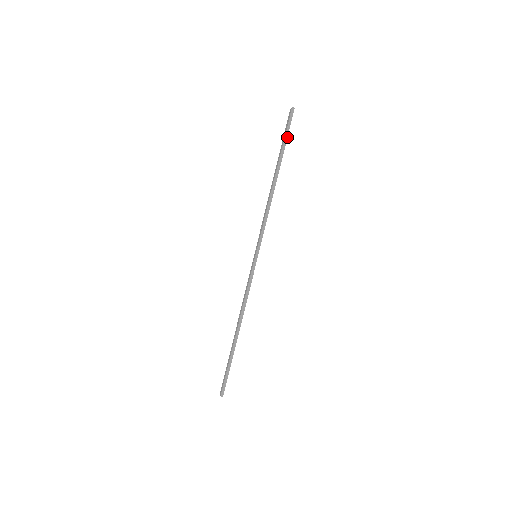
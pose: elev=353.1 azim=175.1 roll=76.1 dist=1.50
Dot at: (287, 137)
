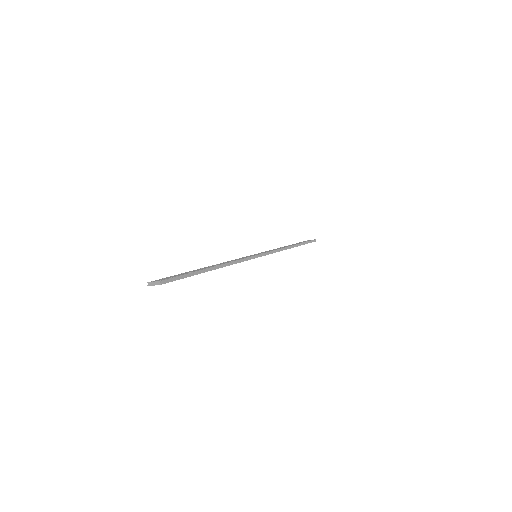
Dot at: occluded
